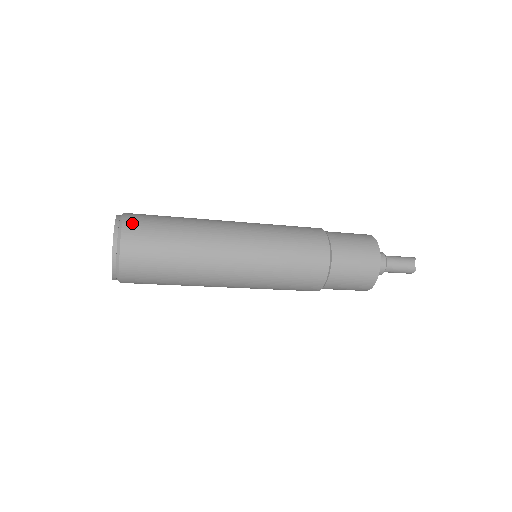
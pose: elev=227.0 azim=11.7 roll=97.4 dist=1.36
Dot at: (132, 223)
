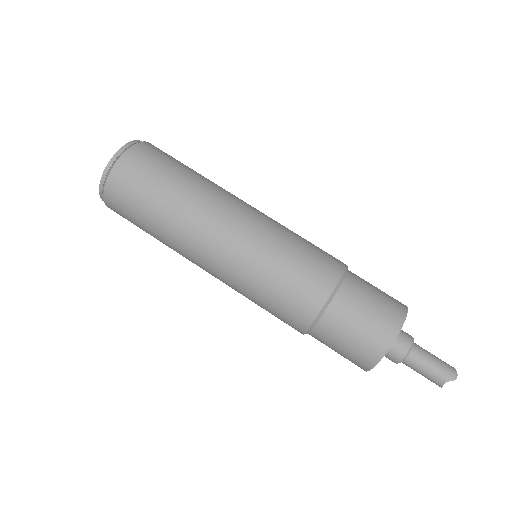
Dot at: (119, 176)
